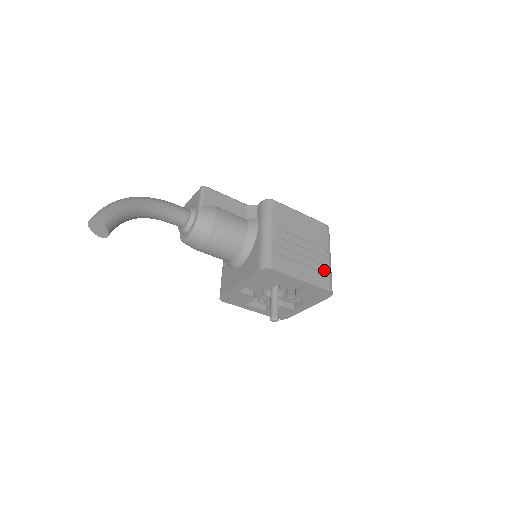
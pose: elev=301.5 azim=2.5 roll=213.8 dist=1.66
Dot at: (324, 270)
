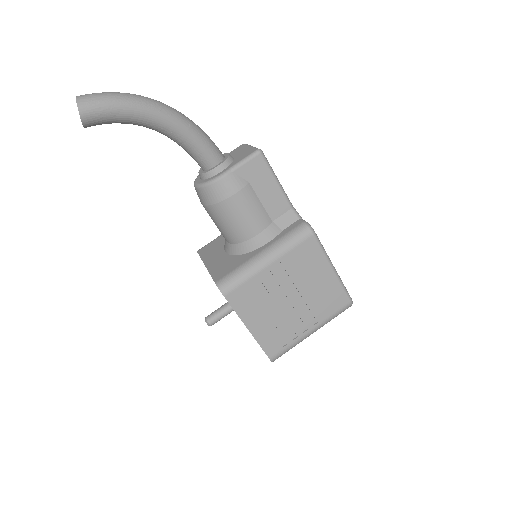
Dot at: (288, 338)
